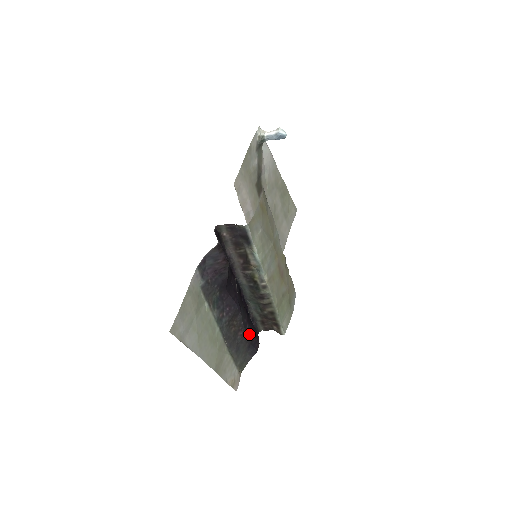
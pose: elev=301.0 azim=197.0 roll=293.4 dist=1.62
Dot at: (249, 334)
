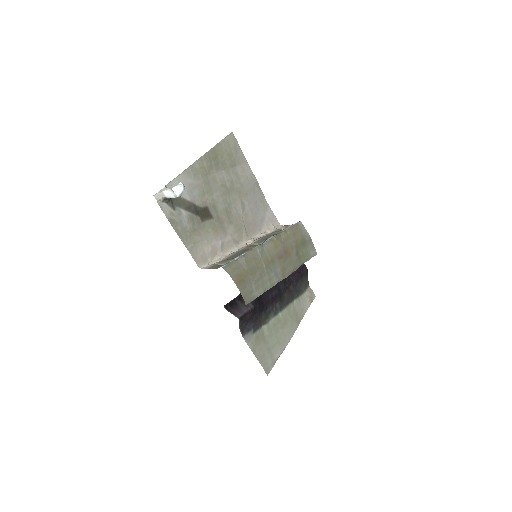
Dot at: (295, 277)
